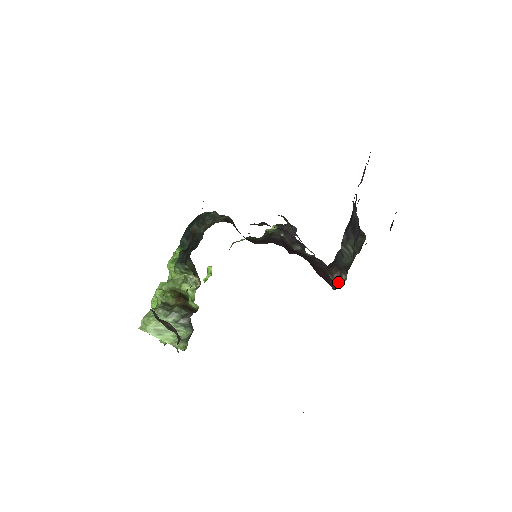
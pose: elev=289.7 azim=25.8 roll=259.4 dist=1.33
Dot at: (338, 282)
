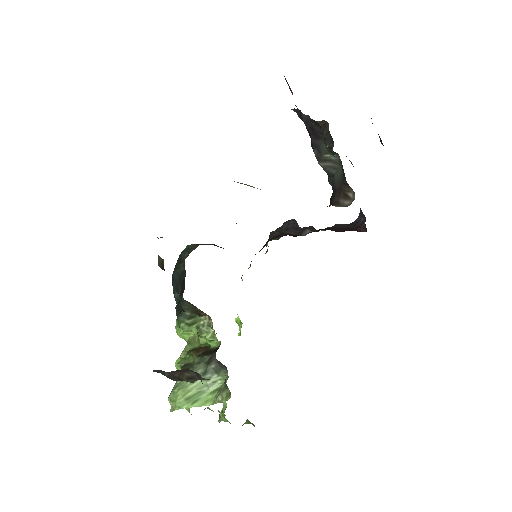
Dot at: (349, 204)
